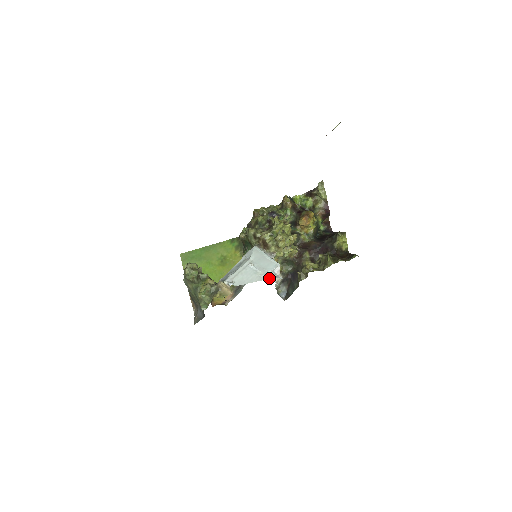
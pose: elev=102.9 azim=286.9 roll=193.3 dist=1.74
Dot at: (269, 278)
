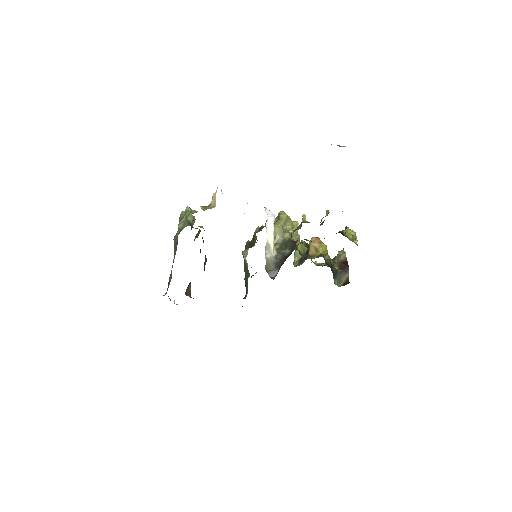
Dot at: occluded
